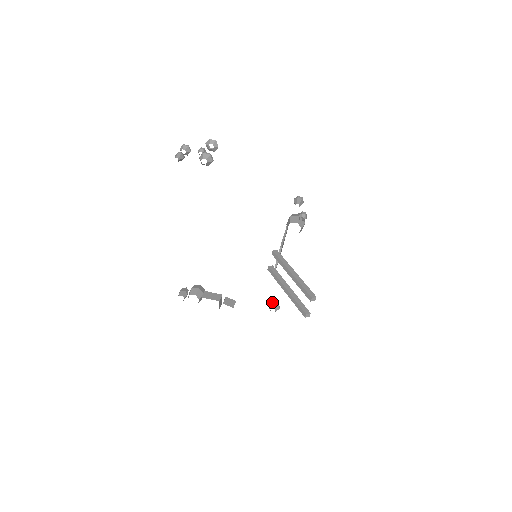
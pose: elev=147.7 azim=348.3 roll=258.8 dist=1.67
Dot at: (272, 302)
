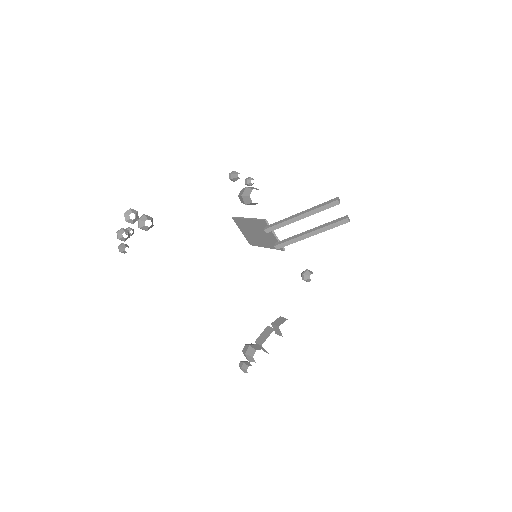
Dot at: (303, 274)
